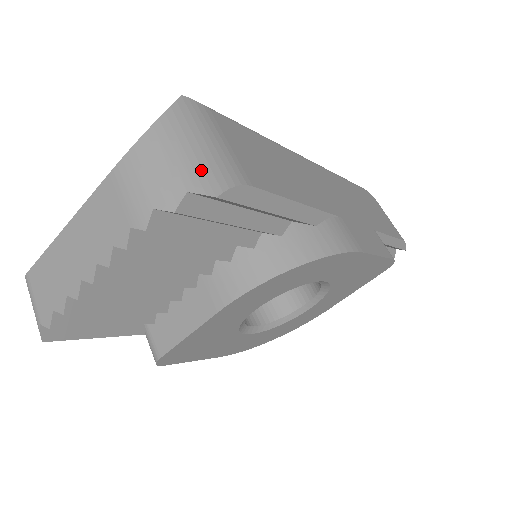
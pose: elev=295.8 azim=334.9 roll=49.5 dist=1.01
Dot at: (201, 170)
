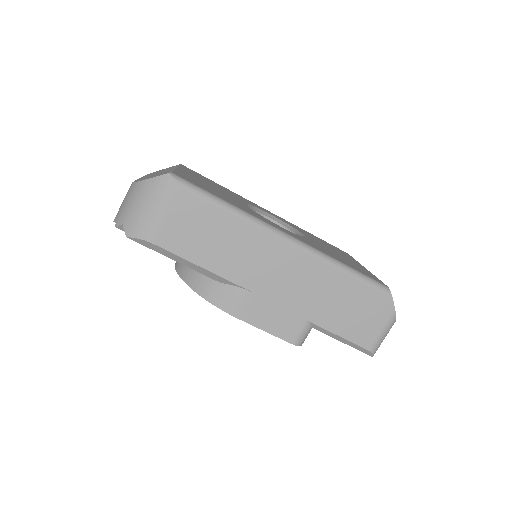
Dot at: (134, 220)
